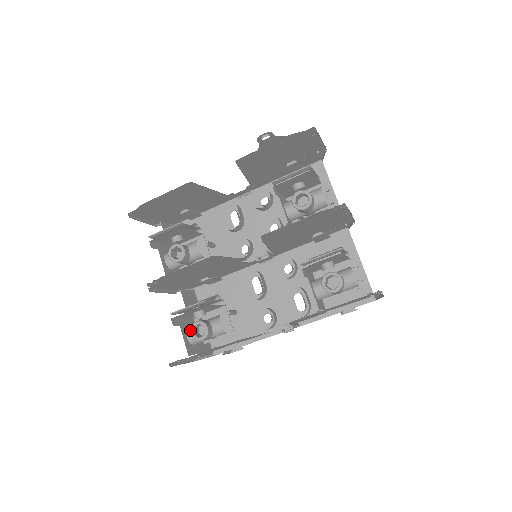
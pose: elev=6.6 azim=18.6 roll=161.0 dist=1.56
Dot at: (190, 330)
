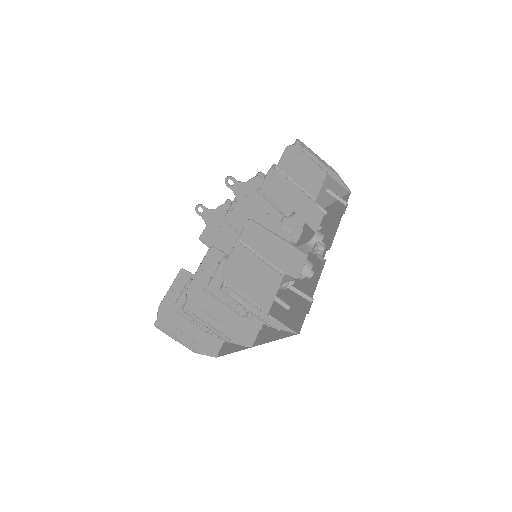
Dot at: occluded
